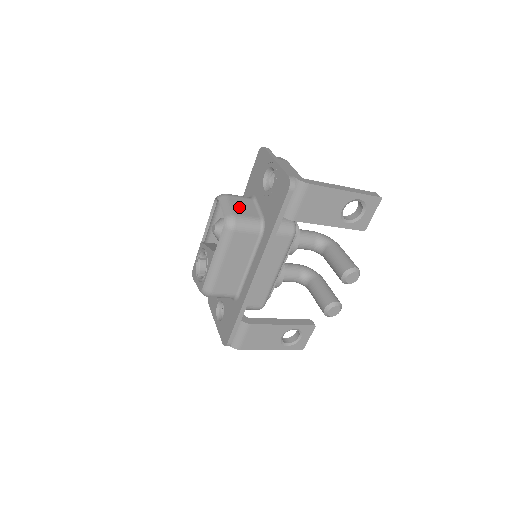
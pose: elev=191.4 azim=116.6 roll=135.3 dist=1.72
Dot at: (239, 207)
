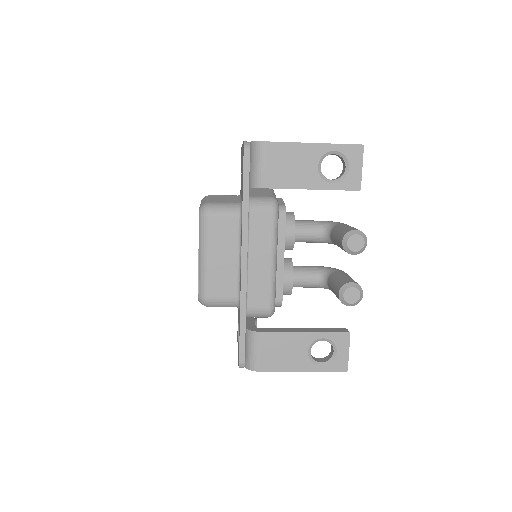
Dot at: (218, 199)
